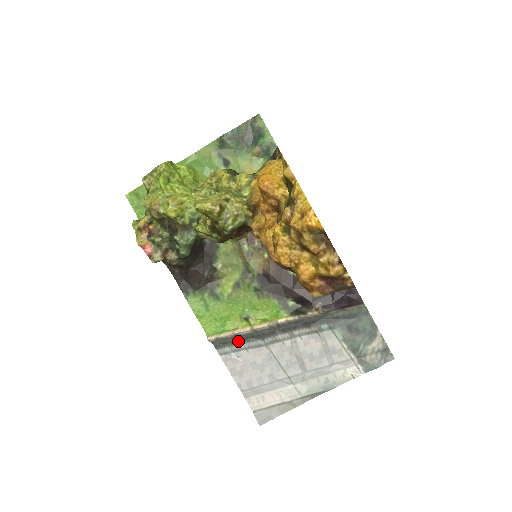
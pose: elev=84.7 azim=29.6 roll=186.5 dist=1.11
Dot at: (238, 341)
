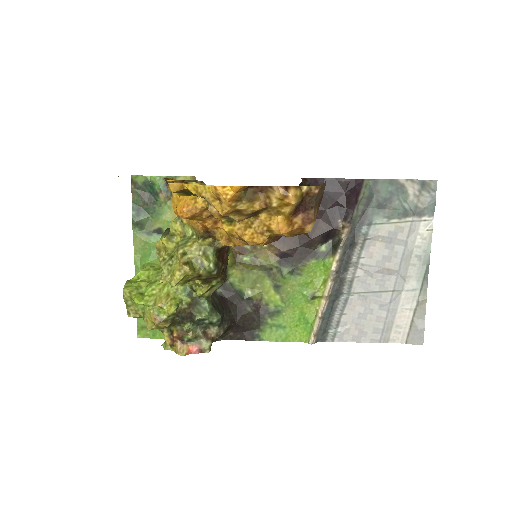
Dot at: (330, 317)
